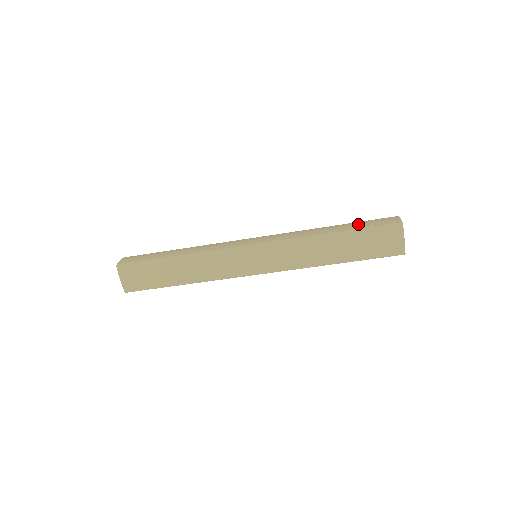
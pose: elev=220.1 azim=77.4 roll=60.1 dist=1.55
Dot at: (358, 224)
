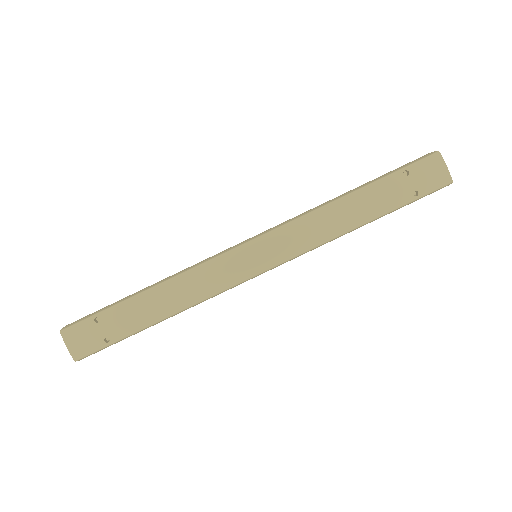
Dot at: occluded
